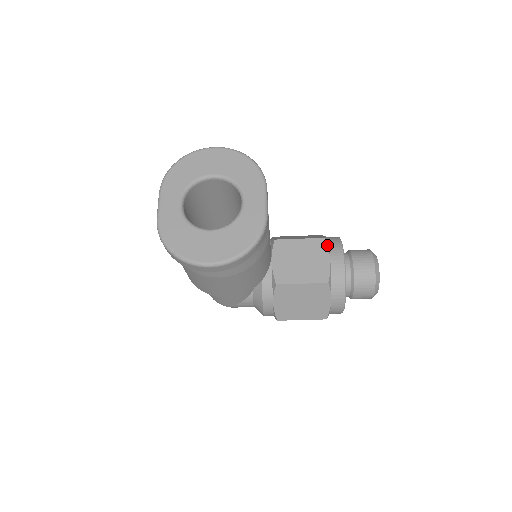
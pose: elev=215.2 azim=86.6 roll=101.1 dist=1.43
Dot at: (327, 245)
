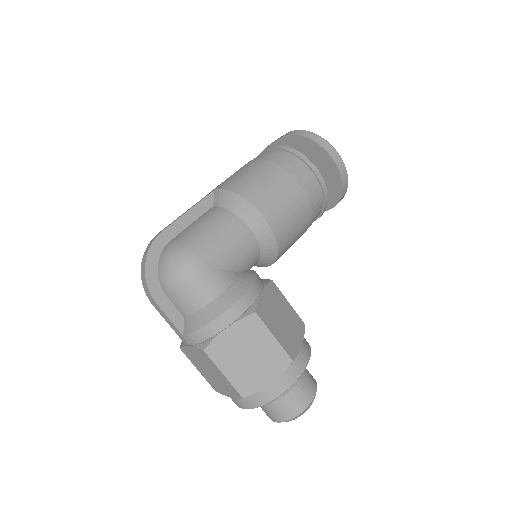
Dot at: occluded
